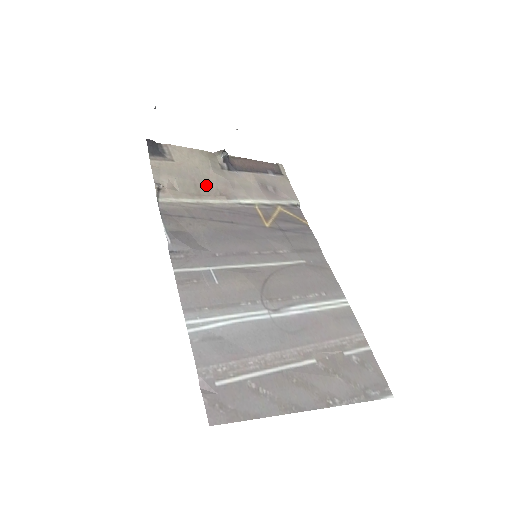
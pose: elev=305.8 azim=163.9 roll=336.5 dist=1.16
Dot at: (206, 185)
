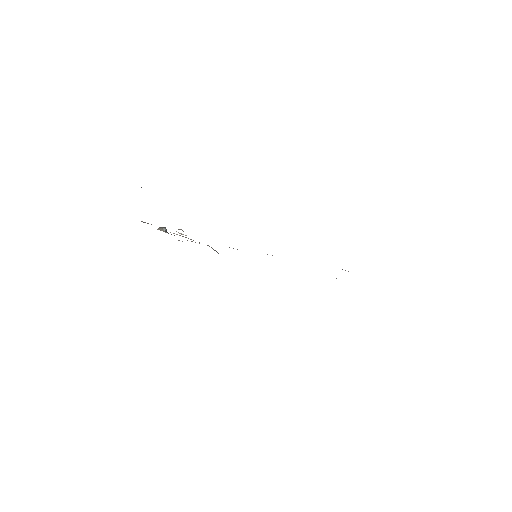
Dot at: occluded
